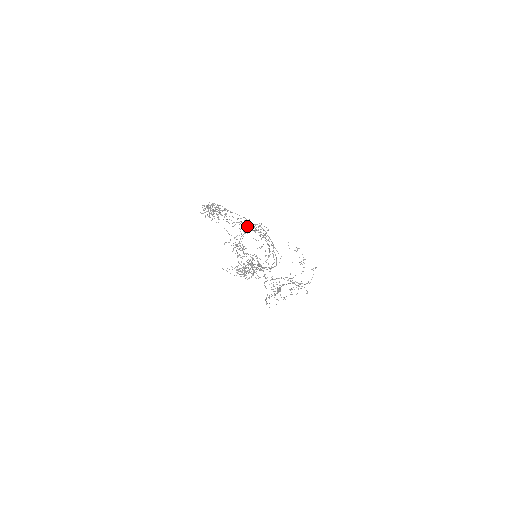
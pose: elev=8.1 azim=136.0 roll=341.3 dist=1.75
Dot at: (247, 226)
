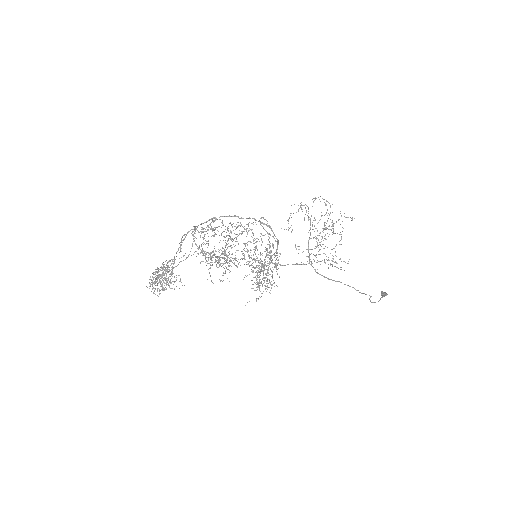
Dot at: occluded
